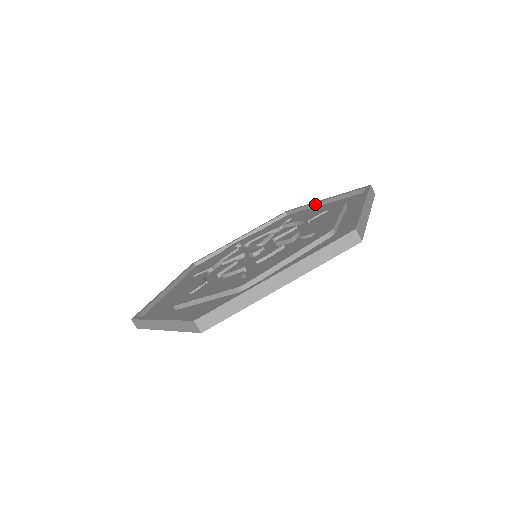
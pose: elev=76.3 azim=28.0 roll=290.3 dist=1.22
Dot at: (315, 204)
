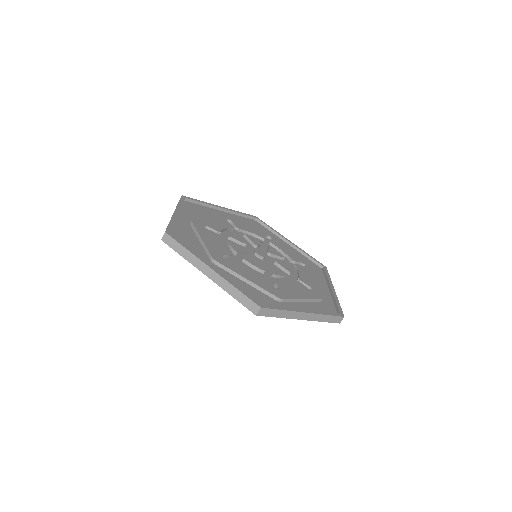
Dot at: (283, 238)
